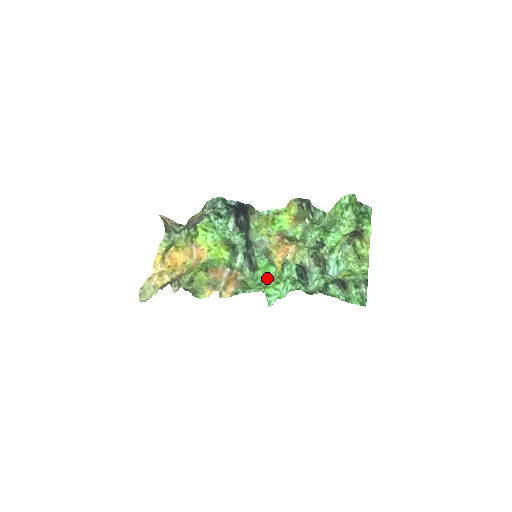
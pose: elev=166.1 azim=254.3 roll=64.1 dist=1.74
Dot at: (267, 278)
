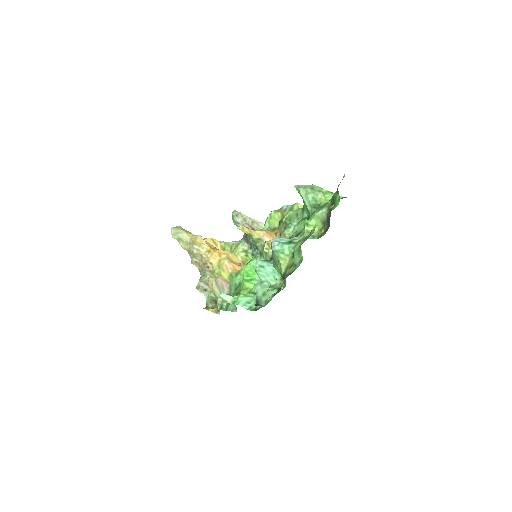
Dot at: (245, 280)
